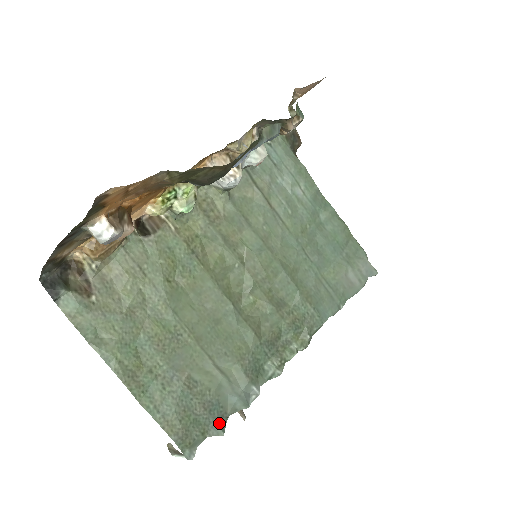
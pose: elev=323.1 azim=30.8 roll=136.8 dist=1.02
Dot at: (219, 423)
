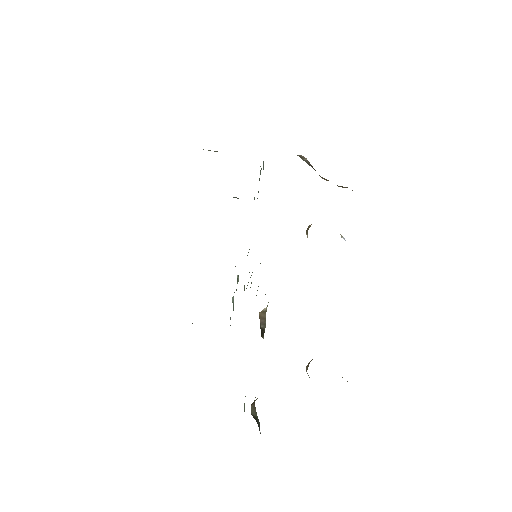
Dot at: occluded
